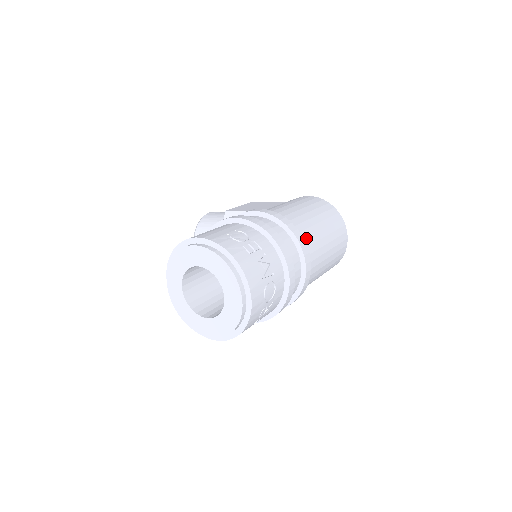
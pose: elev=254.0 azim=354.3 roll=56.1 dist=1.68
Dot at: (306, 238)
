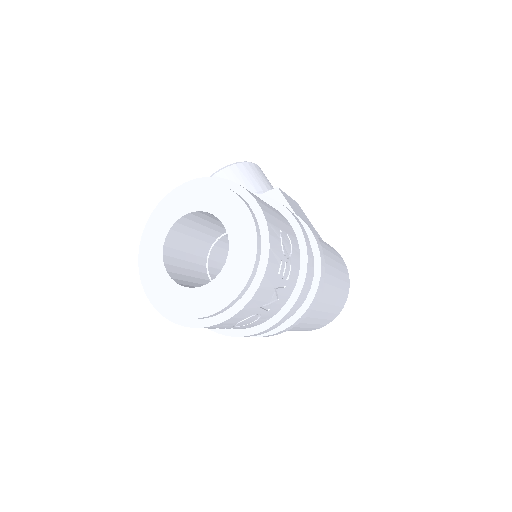
Dot at: occluded
